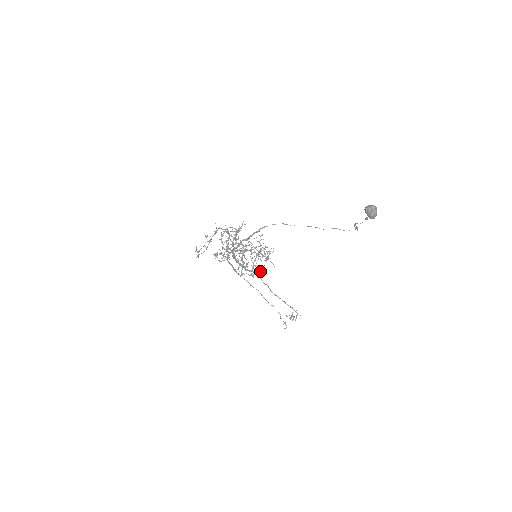
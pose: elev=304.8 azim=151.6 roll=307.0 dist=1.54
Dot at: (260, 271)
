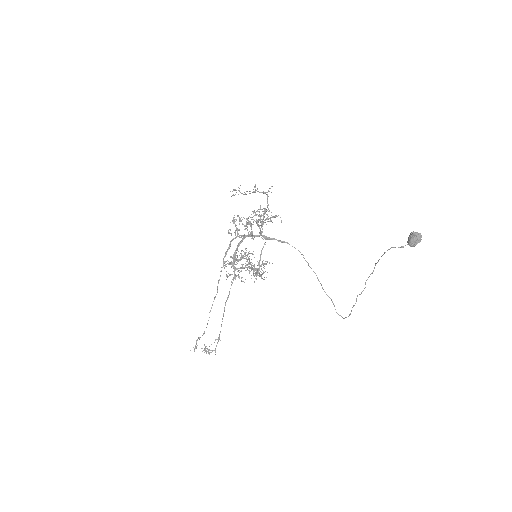
Dot at: occluded
